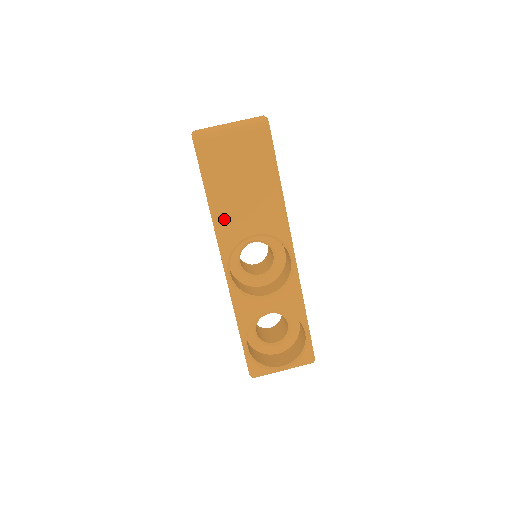
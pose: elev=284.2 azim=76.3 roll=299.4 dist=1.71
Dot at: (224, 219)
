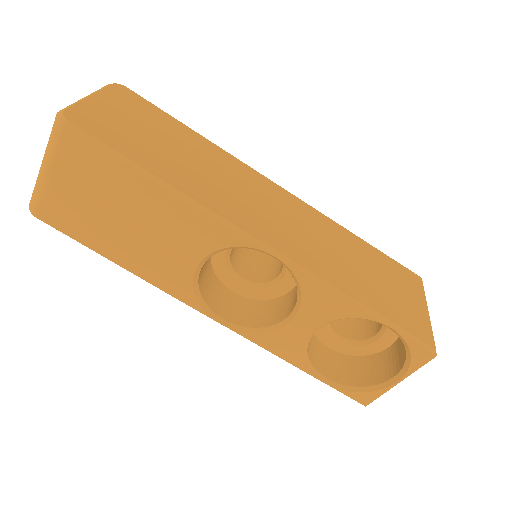
Dot at: (151, 272)
